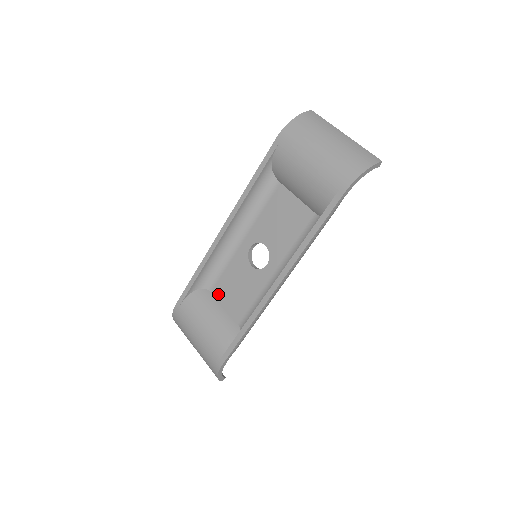
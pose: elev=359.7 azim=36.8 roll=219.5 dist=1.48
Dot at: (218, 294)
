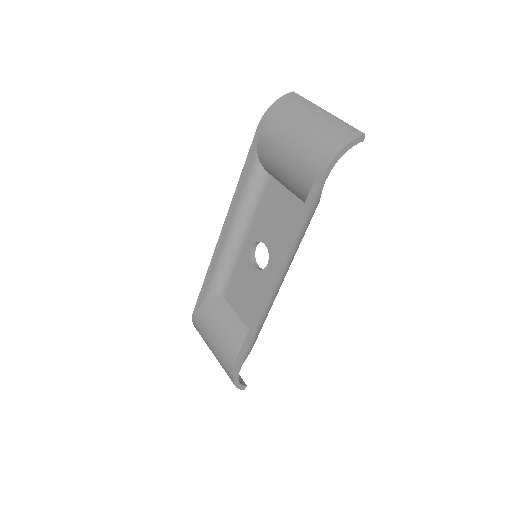
Dot at: (230, 299)
